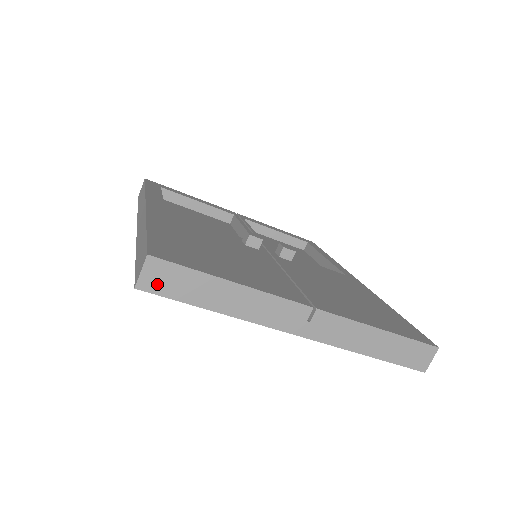
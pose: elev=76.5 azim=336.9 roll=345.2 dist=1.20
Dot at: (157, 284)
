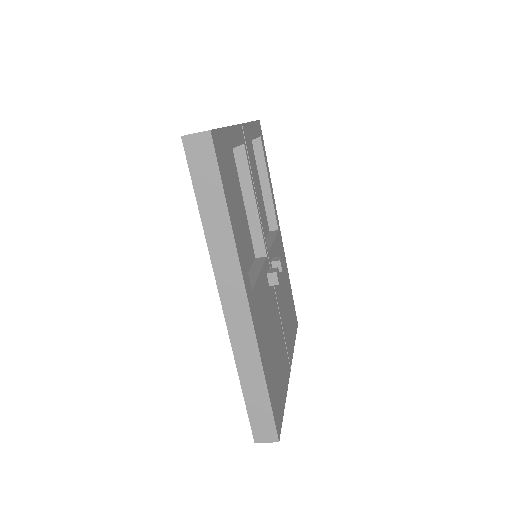
Dot at: occluded
